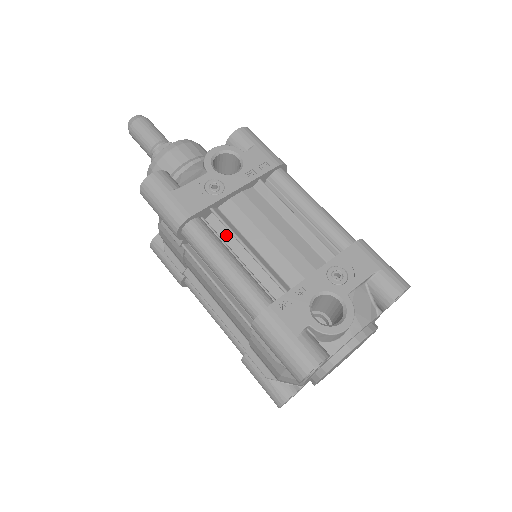
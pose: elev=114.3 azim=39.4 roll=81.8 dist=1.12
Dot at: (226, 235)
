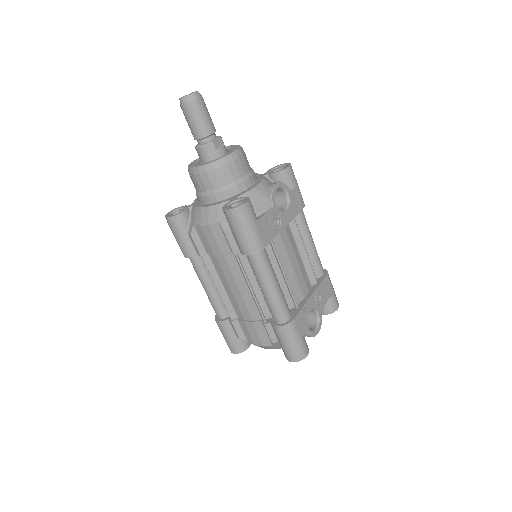
Dot at: (271, 258)
